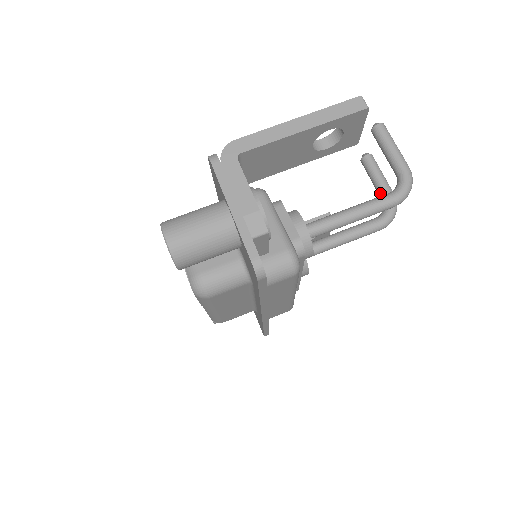
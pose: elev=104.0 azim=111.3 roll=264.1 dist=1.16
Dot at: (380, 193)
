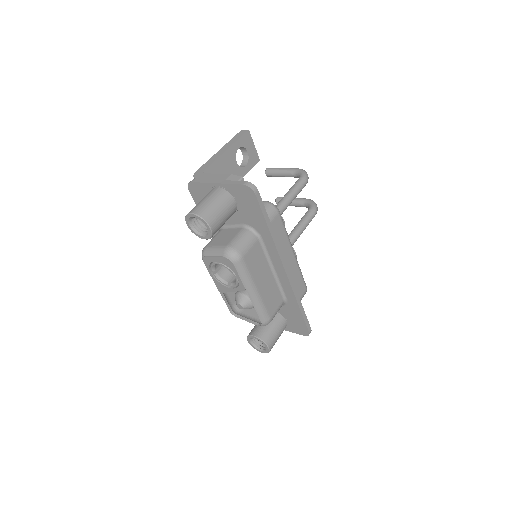
Dot at: (299, 204)
